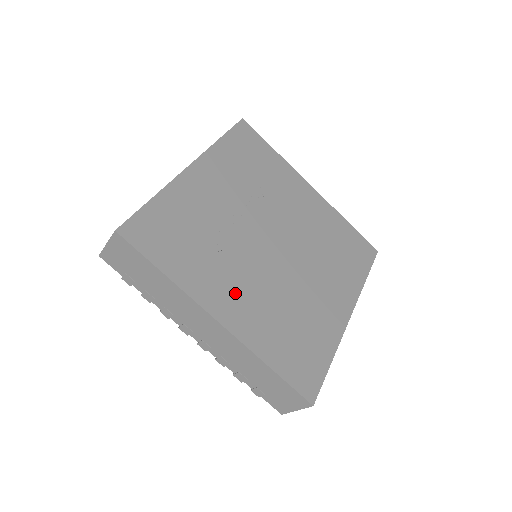
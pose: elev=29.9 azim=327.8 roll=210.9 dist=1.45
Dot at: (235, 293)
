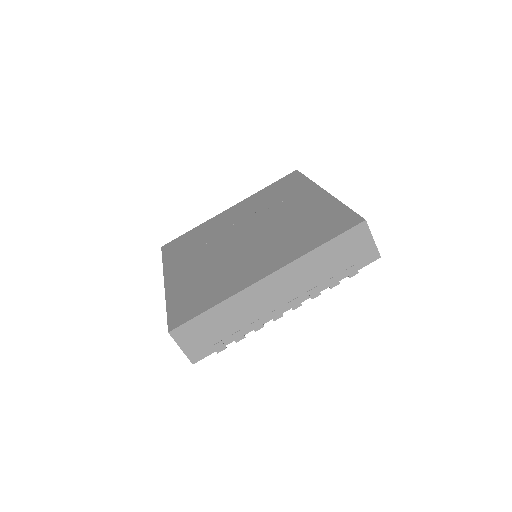
Dot at: (188, 267)
